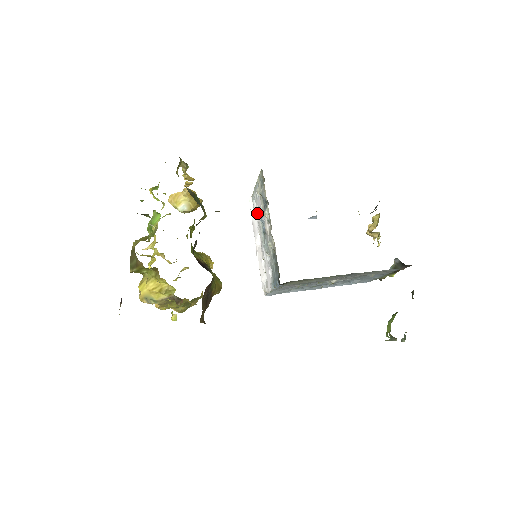
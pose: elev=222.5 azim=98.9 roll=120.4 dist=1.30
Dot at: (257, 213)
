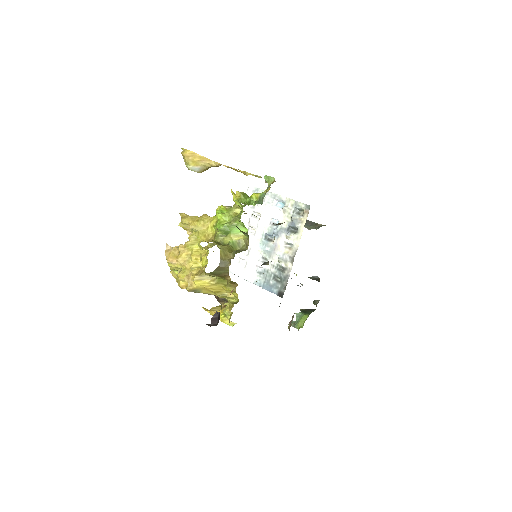
Dot at: (262, 213)
